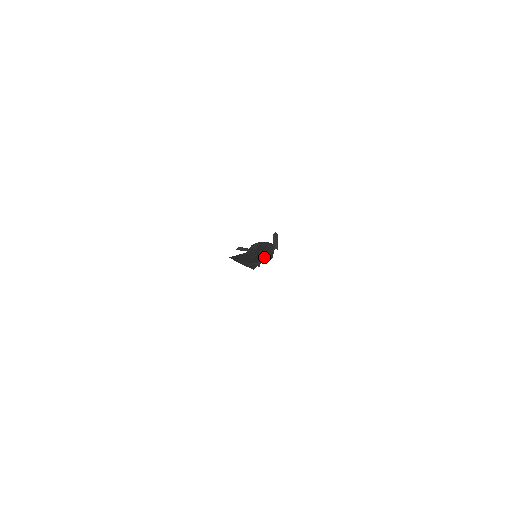
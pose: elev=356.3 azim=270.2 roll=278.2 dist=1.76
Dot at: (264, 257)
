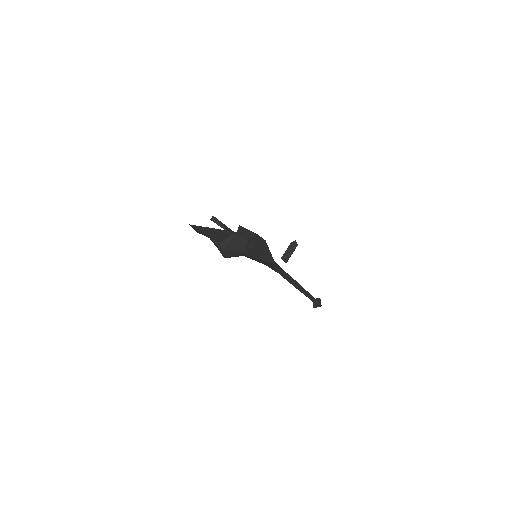
Dot at: occluded
